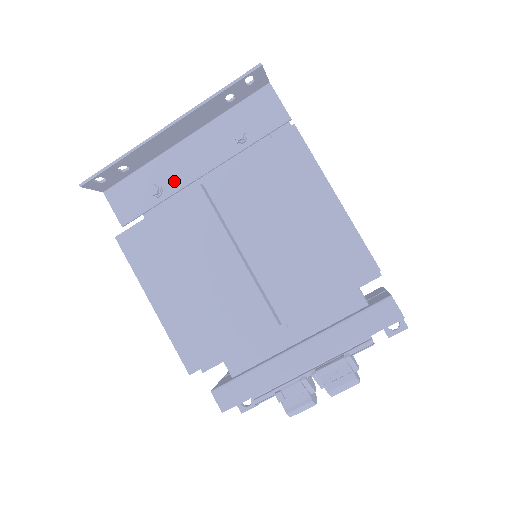
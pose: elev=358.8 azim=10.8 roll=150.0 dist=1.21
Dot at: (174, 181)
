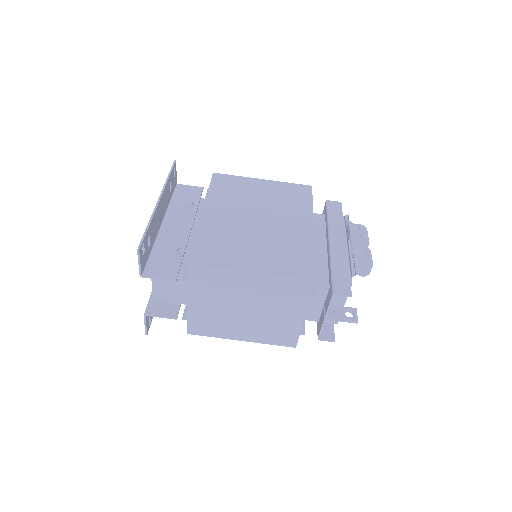
Dot at: (179, 241)
